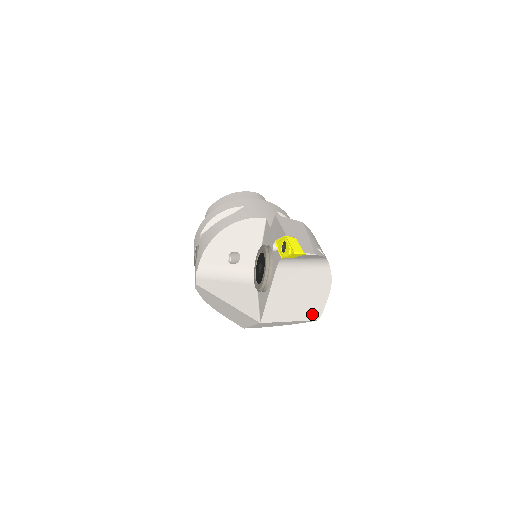
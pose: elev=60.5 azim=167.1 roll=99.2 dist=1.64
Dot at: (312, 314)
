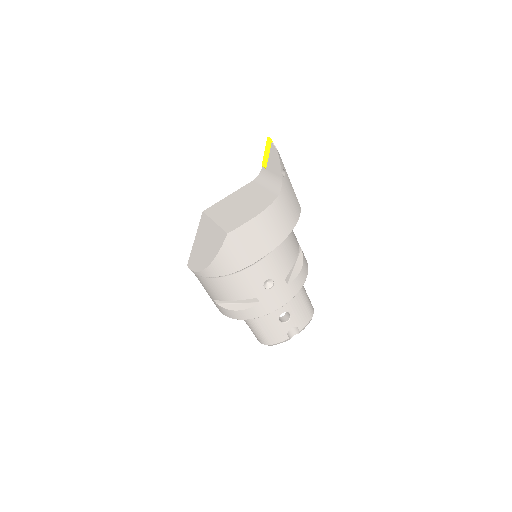
Dot at: (230, 226)
